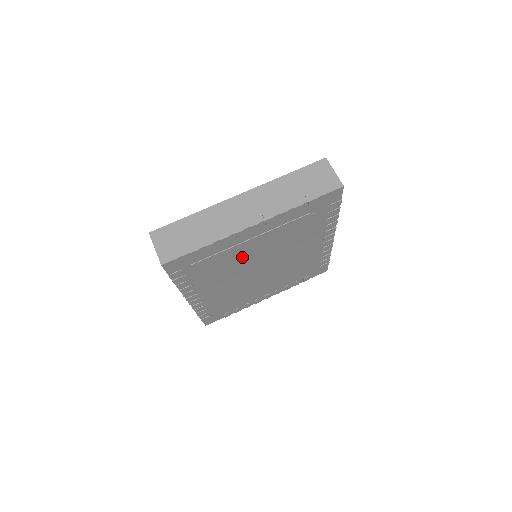
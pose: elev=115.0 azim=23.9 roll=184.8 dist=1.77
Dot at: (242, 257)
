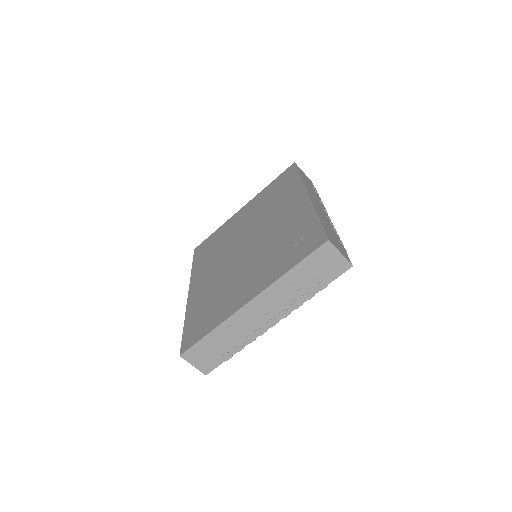
Dot at: occluded
